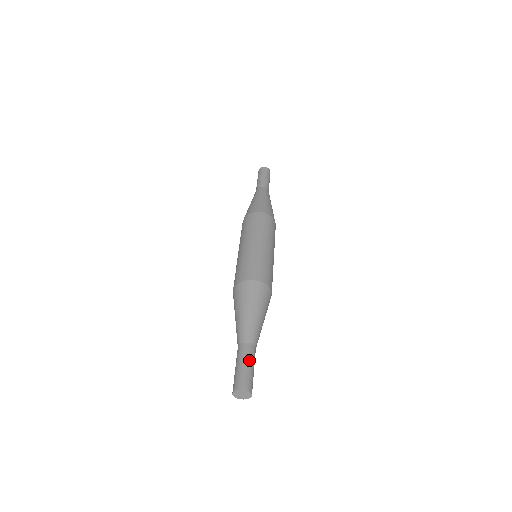
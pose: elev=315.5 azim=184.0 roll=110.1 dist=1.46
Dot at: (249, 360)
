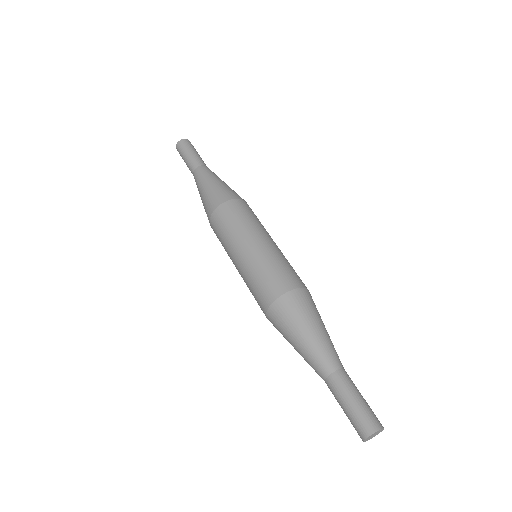
Dot at: (354, 391)
